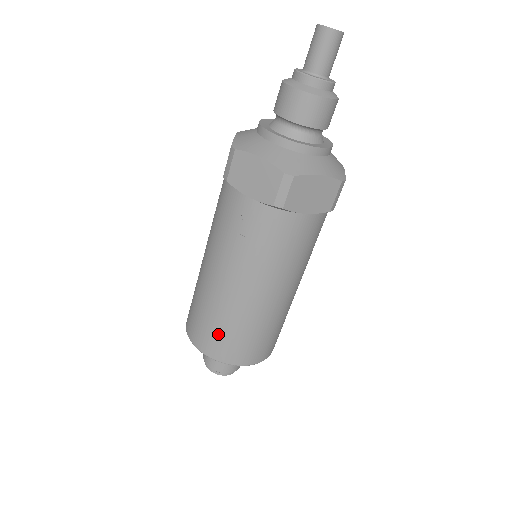
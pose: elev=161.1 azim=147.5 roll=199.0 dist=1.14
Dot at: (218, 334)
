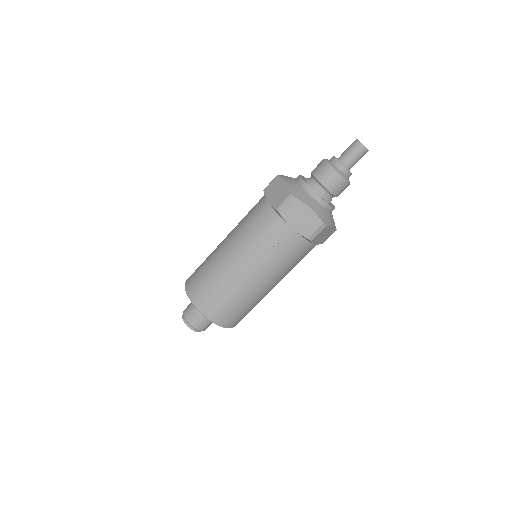
Dot at: (226, 307)
